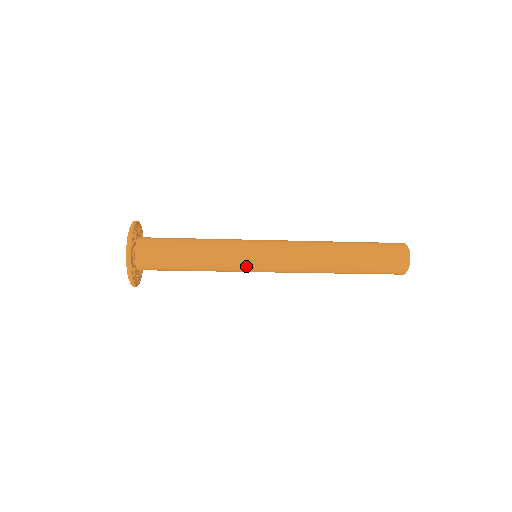
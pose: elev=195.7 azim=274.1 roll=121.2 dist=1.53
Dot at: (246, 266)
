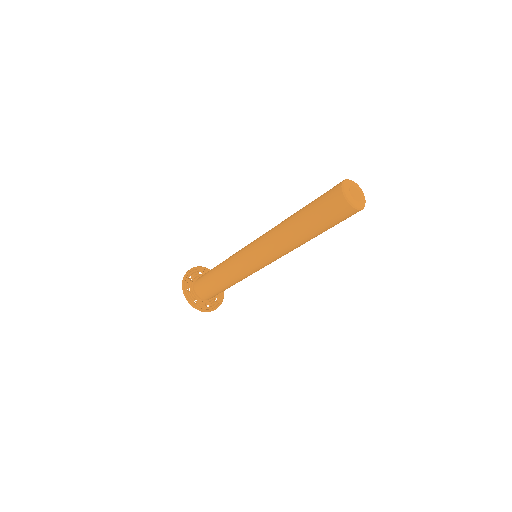
Dot at: (245, 268)
